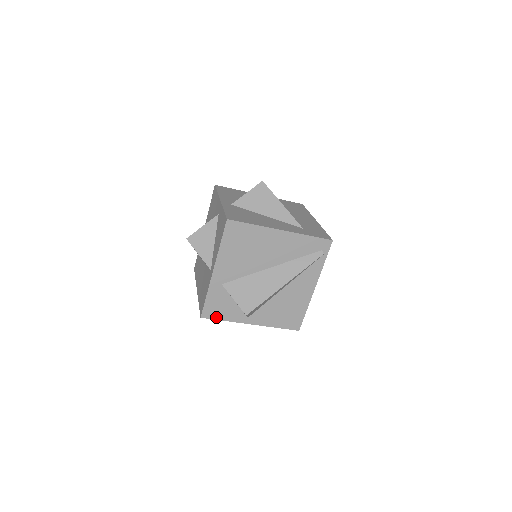
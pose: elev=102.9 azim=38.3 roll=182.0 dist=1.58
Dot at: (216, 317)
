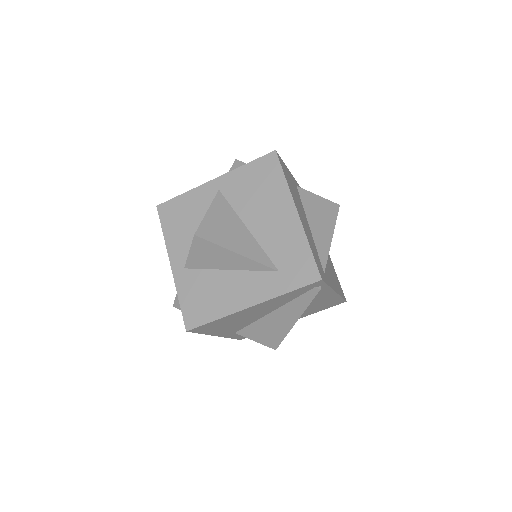
Dot at: occluded
